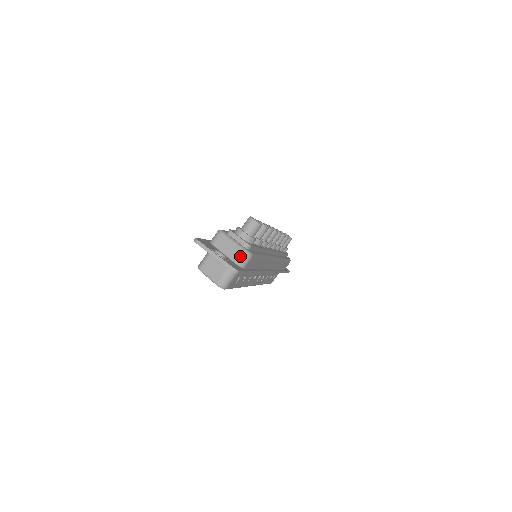
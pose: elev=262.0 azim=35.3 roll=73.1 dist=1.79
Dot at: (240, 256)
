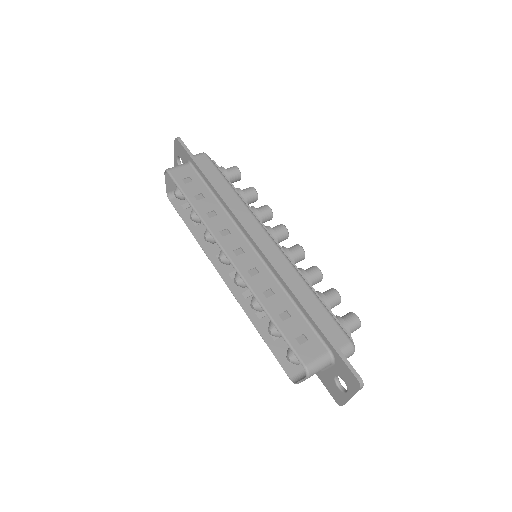
Dot at: occluded
